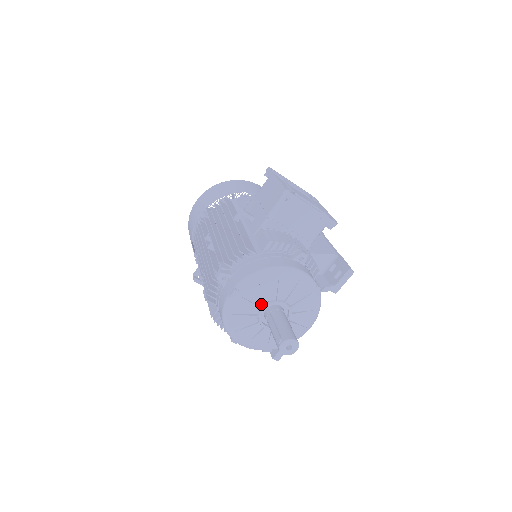
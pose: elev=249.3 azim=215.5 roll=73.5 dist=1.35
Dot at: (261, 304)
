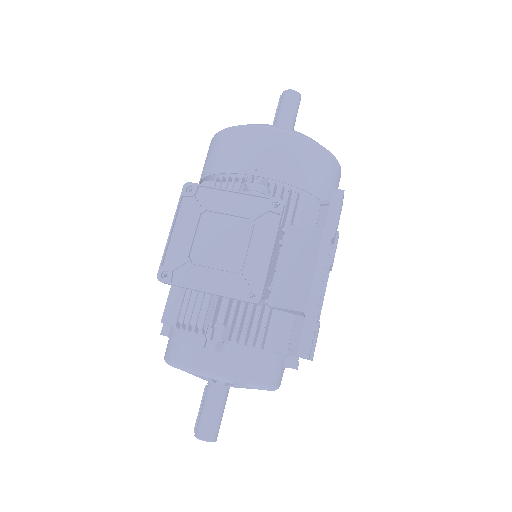
Dot at: occluded
